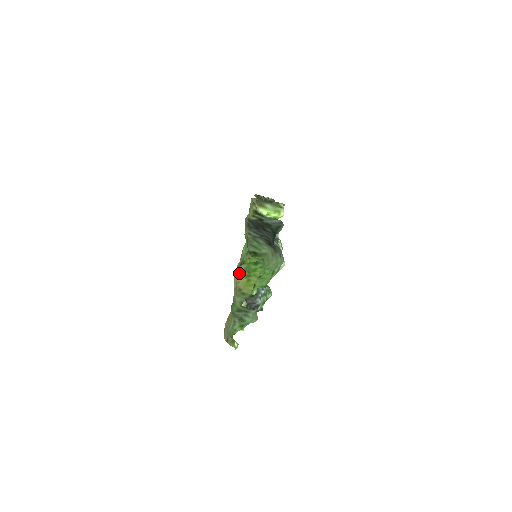
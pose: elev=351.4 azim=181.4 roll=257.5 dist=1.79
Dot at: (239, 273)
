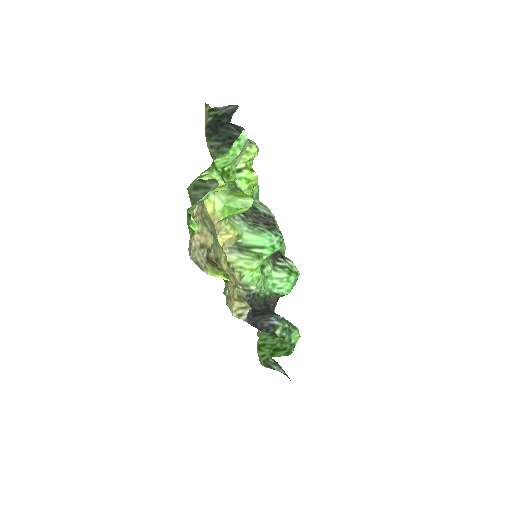
Dot at: occluded
